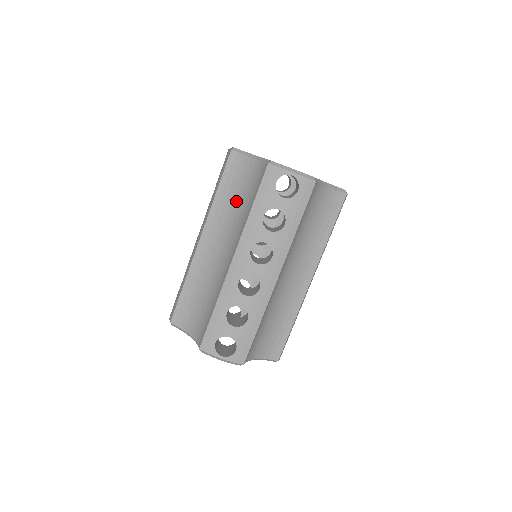
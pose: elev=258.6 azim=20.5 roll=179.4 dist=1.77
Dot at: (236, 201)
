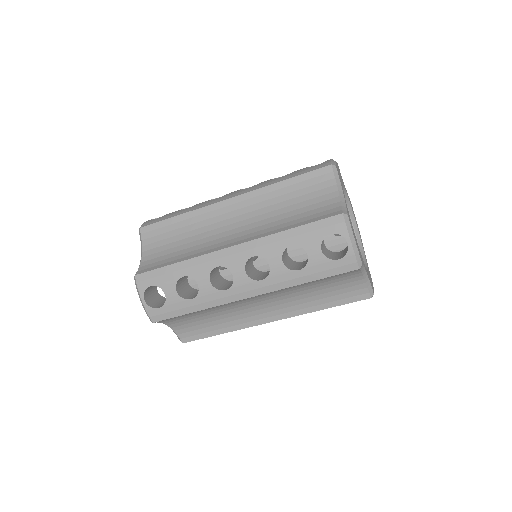
Dot at: (288, 206)
